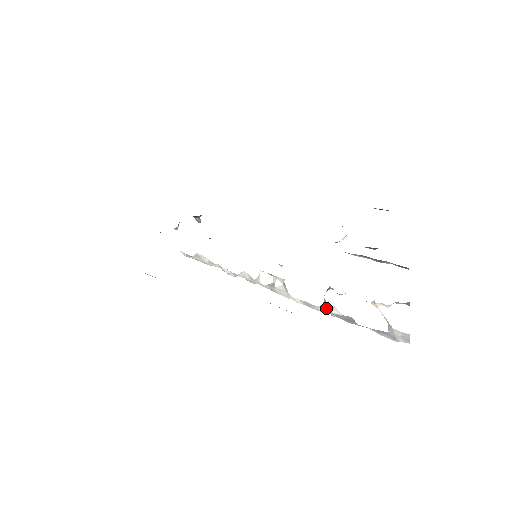
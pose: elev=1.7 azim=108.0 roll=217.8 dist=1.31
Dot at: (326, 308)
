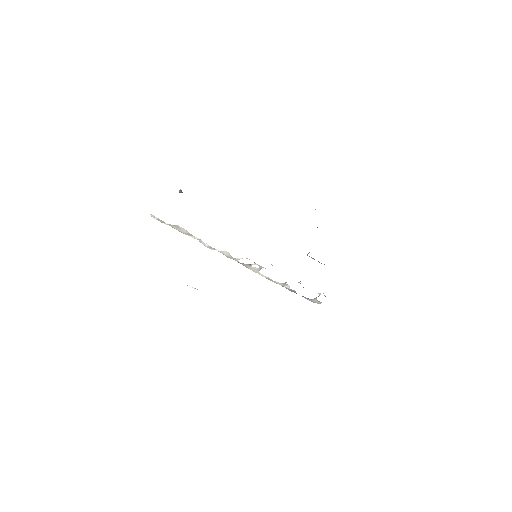
Dot at: (282, 284)
